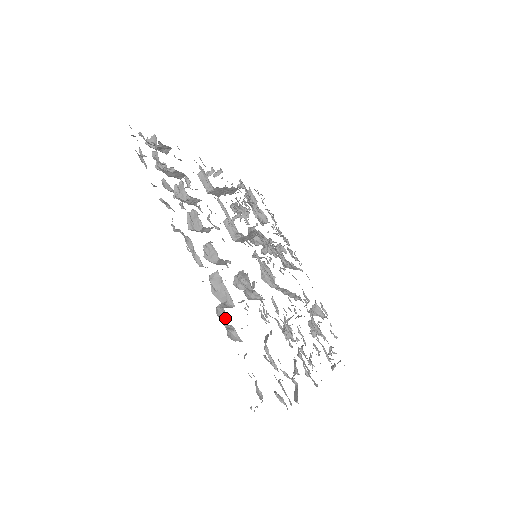
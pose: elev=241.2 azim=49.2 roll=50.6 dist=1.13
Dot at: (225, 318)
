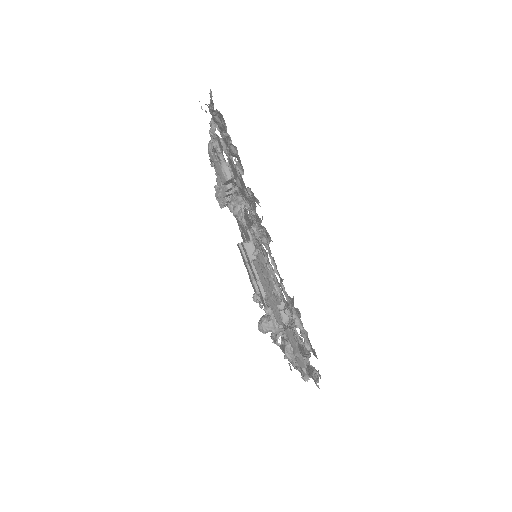
Dot at: occluded
